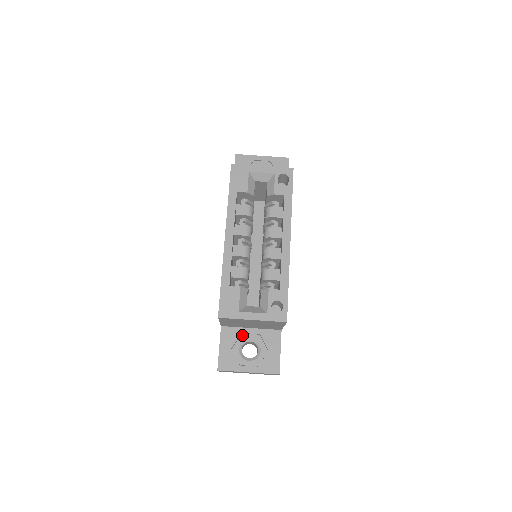
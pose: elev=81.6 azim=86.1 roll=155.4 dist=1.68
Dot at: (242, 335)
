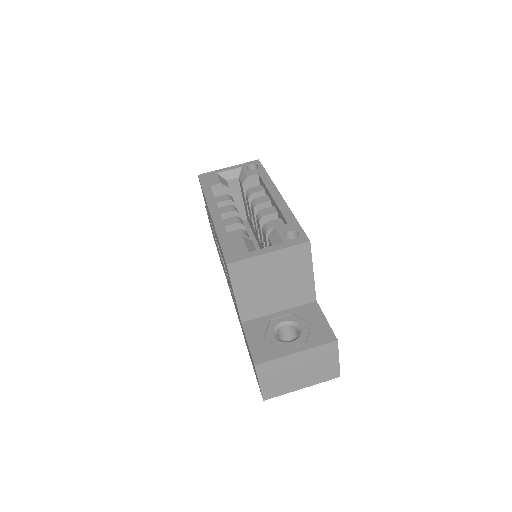
Dot at: (271, 322)
